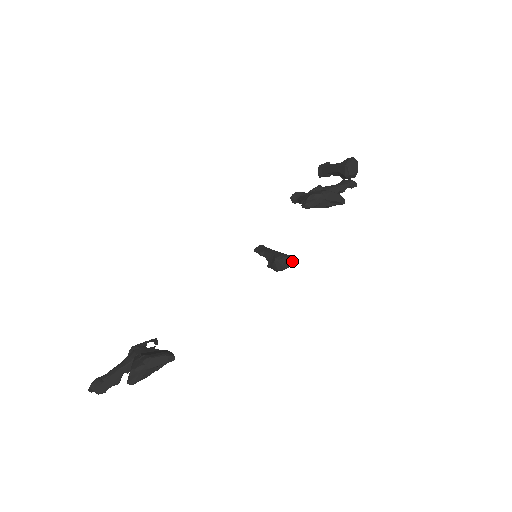
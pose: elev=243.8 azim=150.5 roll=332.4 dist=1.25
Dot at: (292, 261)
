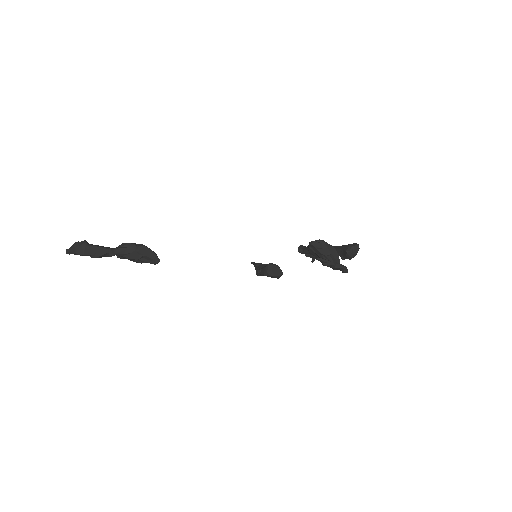
Dot at: (281, 274)
